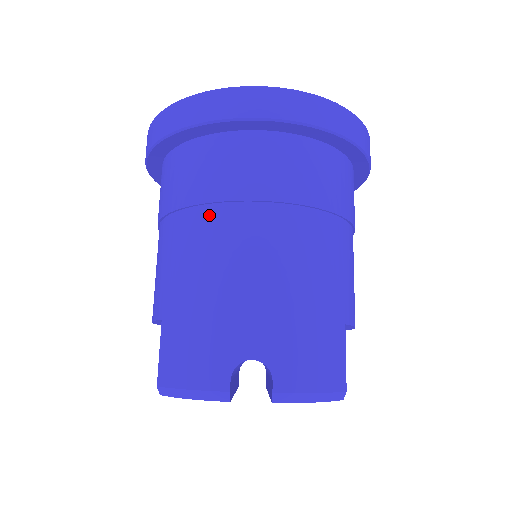
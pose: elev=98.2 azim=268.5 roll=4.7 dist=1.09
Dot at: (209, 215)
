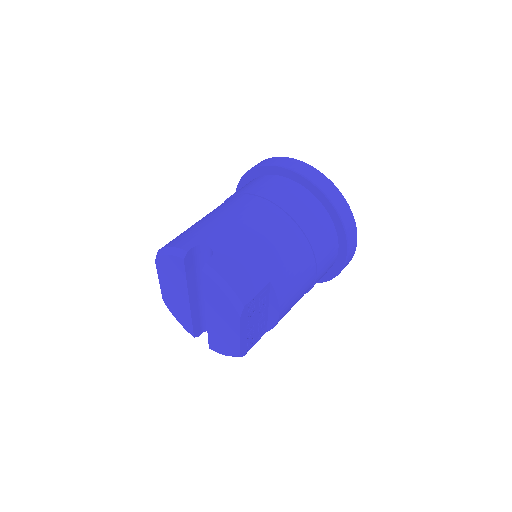
Dot at: (242, 197)
